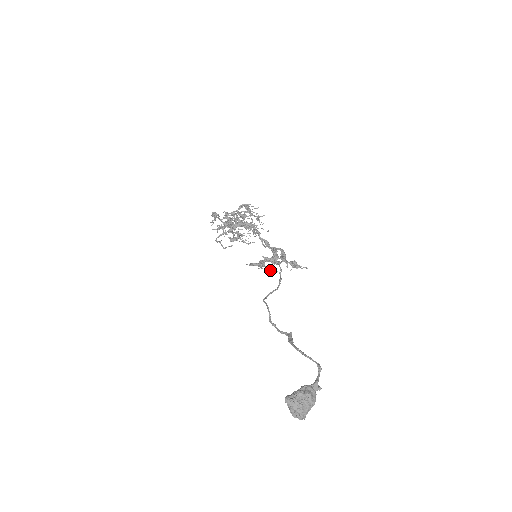
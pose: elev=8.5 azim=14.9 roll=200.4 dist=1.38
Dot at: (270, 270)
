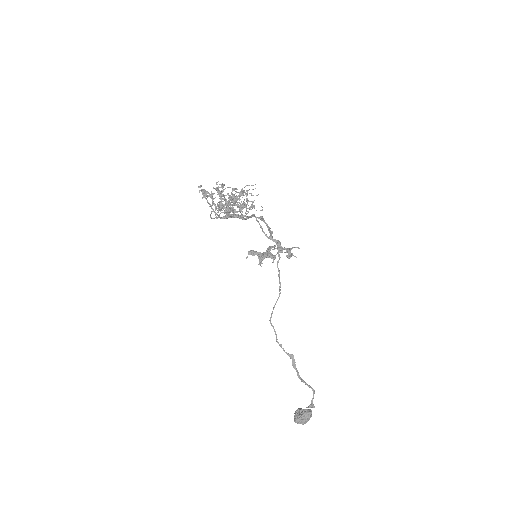
Dot at: (267, 253)
